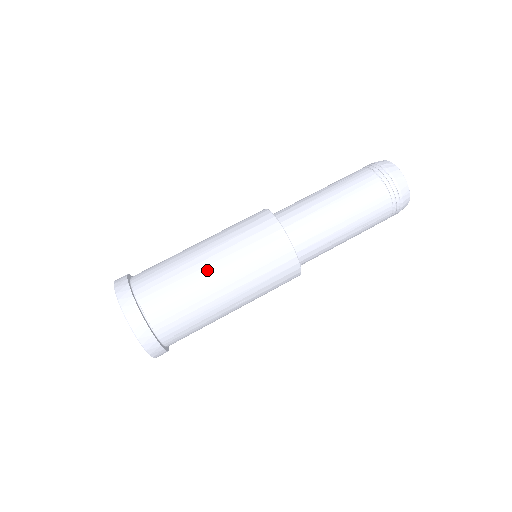
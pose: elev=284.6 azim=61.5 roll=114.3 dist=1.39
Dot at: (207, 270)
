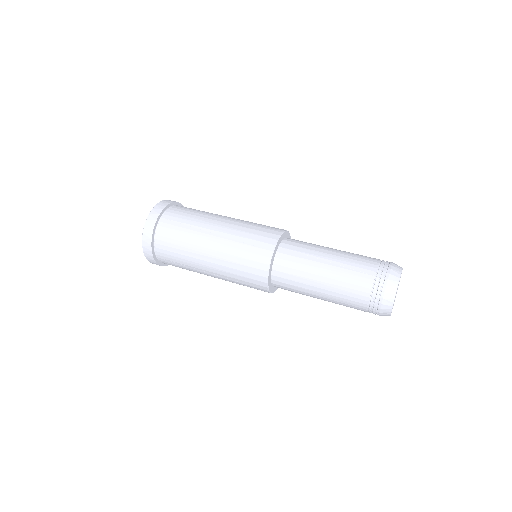
Dot at: occluded
